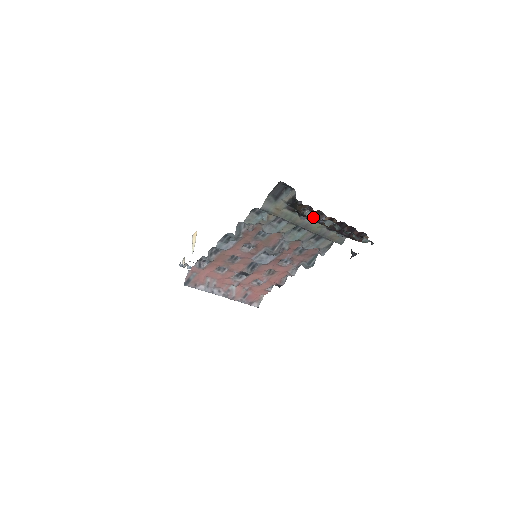
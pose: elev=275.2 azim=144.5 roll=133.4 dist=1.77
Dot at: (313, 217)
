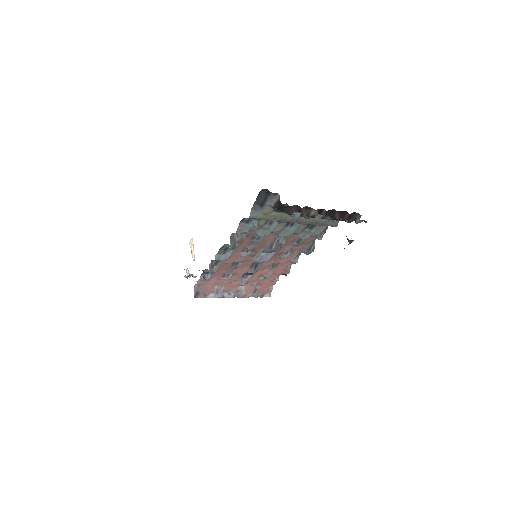
Dot at: occluded
